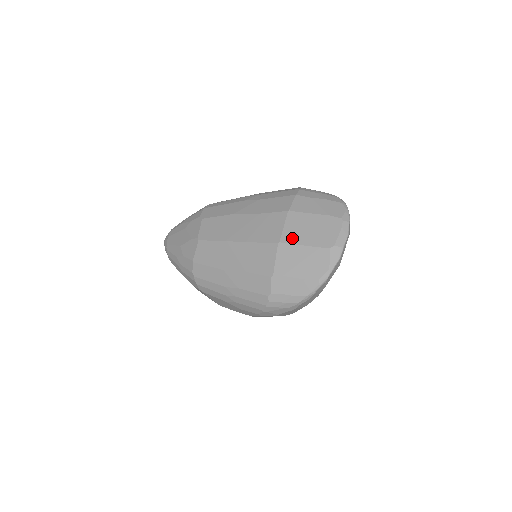
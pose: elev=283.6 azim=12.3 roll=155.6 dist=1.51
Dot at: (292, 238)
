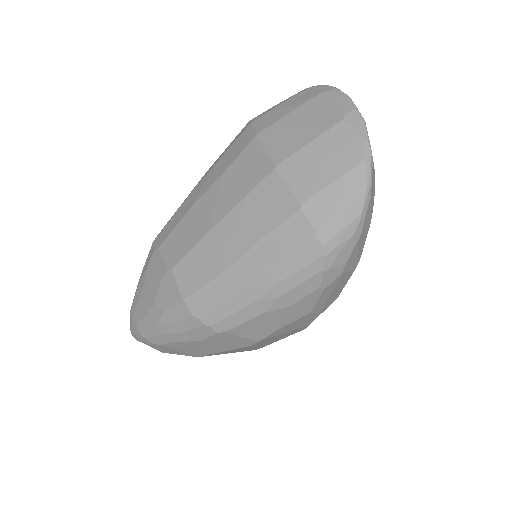
Dot at: (287, 150)
